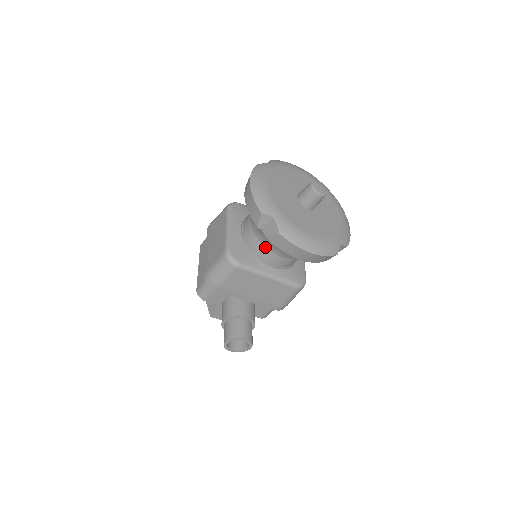
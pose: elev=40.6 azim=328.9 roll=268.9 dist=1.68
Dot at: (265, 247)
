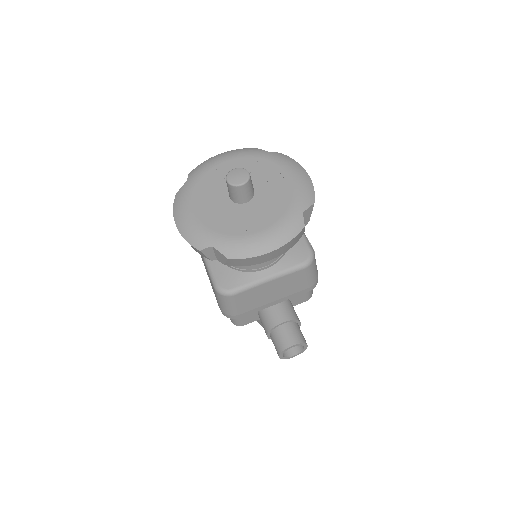
Dot at: occluded
